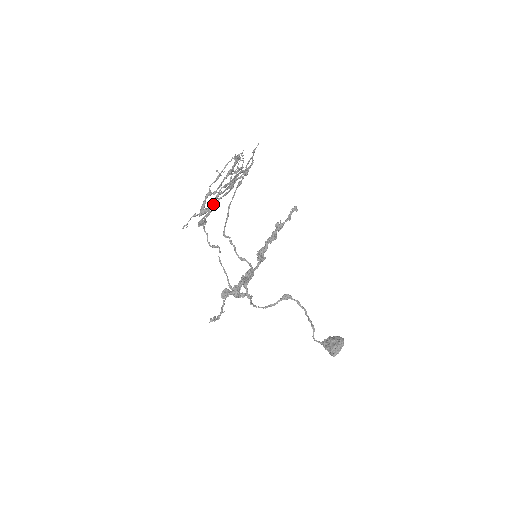
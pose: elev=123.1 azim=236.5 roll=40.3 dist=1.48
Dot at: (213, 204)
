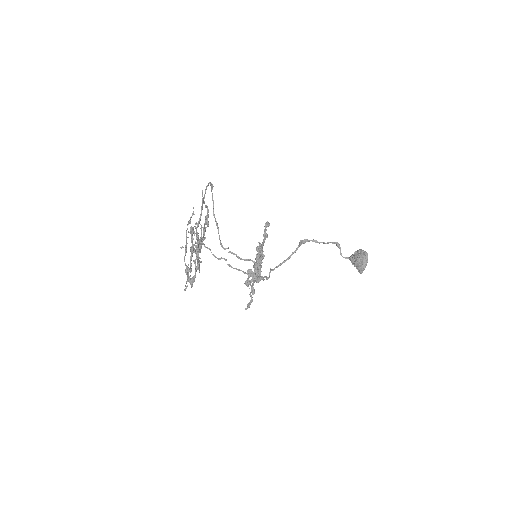
Dot at: (195, 274)
